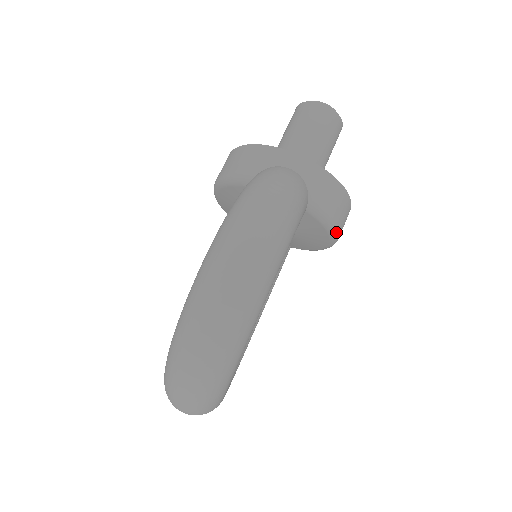
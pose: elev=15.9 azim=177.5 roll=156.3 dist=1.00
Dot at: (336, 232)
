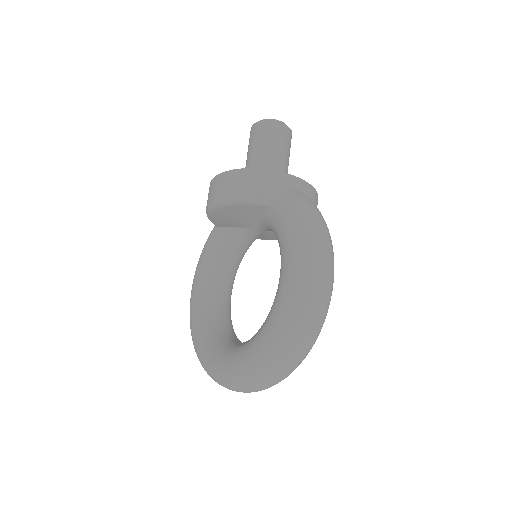
Dot at: occluded
